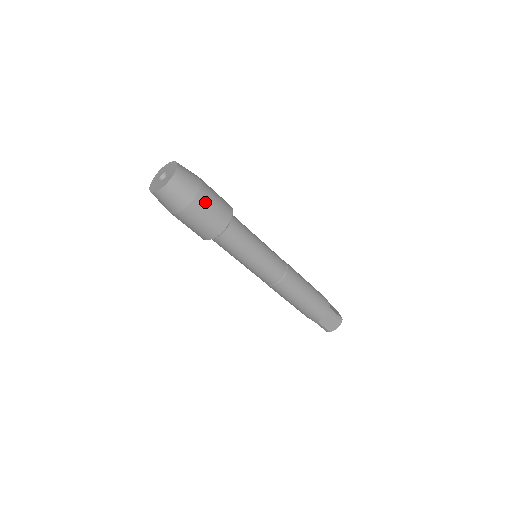
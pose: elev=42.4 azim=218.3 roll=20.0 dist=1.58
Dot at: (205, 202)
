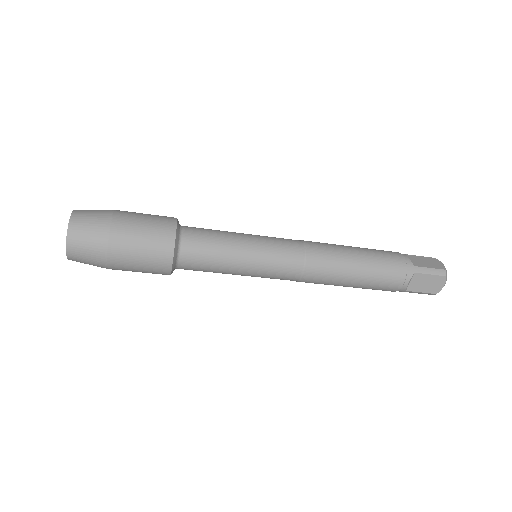
Dot at: (125, 239)
